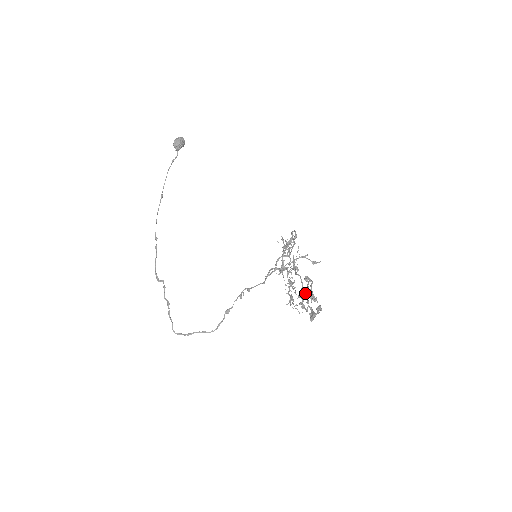
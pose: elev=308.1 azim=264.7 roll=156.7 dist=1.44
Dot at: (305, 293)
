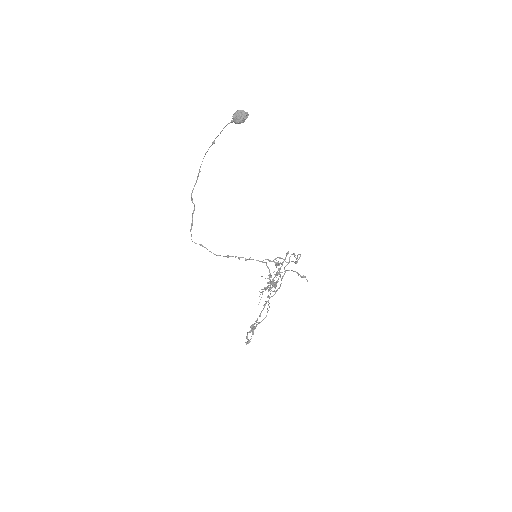
Dot at: (269, 303)
